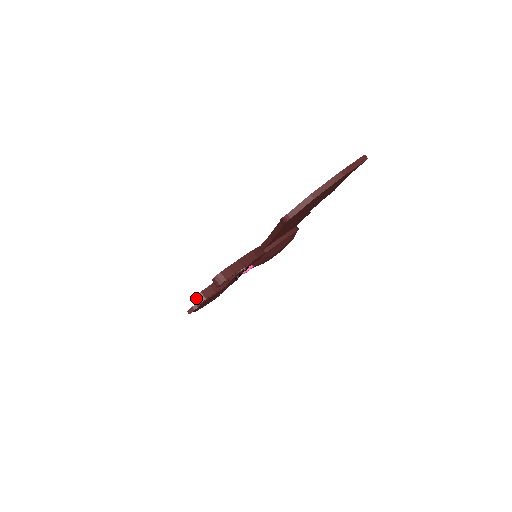
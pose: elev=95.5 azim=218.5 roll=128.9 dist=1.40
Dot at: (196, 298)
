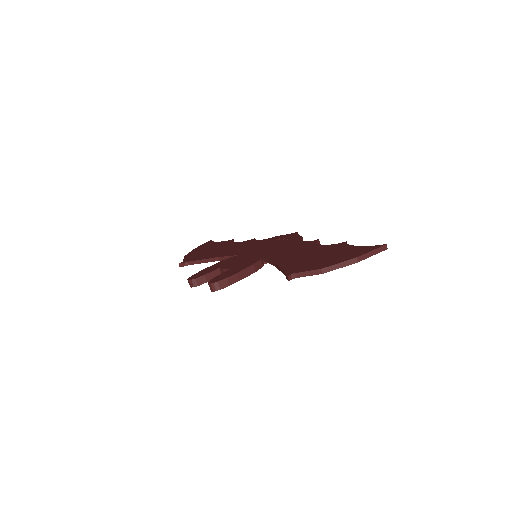
Dot at: (190, 282)
